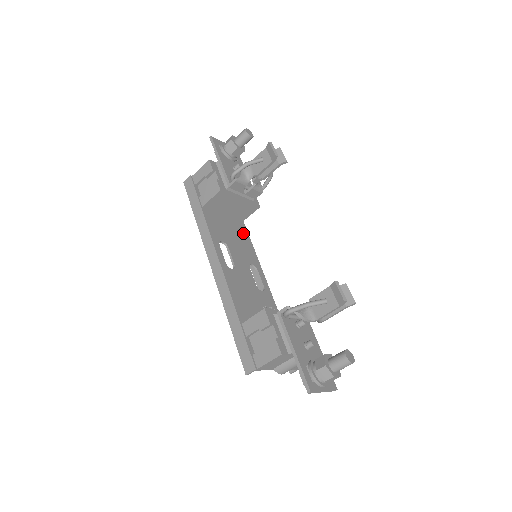
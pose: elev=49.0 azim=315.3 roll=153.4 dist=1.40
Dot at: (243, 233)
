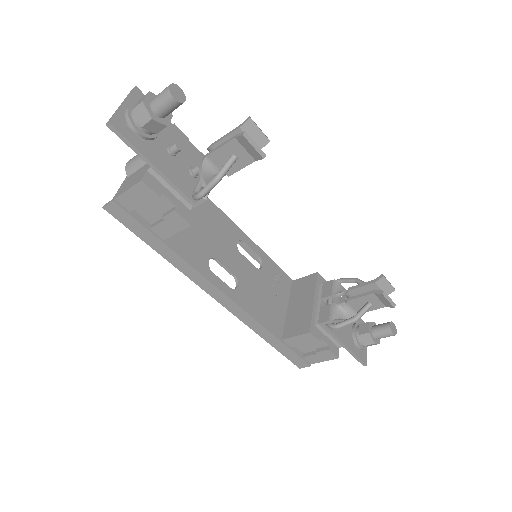
Dot at: (204, 204)
